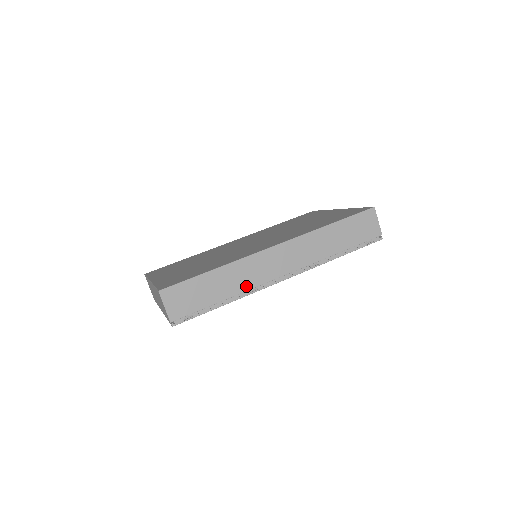
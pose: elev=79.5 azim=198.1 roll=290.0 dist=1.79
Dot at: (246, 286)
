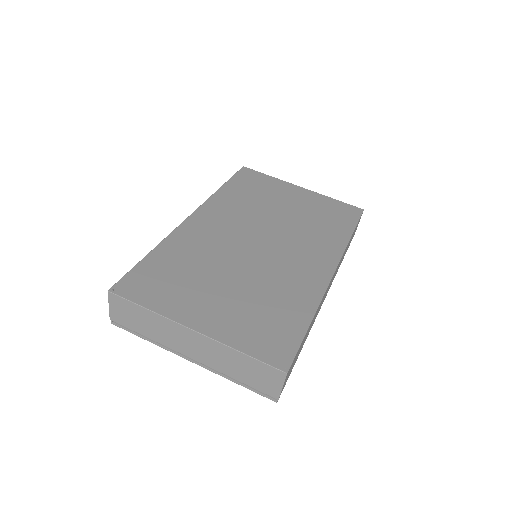
Dot at: (313, 323)
